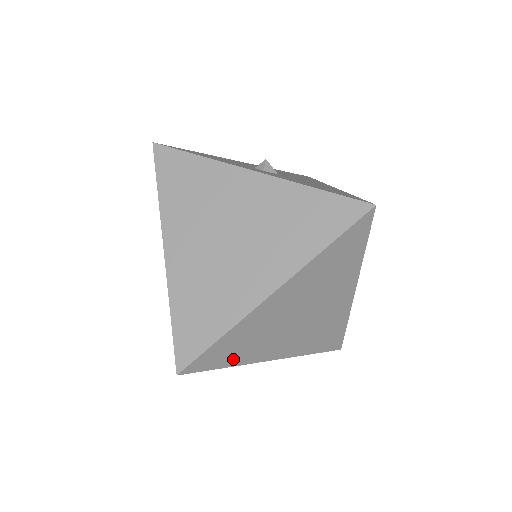
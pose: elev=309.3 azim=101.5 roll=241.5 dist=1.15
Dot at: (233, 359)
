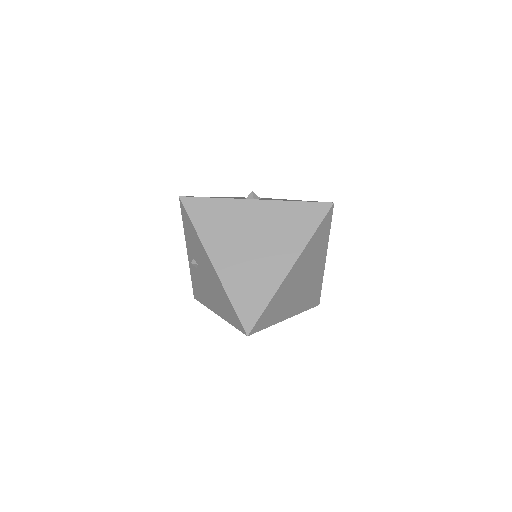
Dot at: (272, 320)
